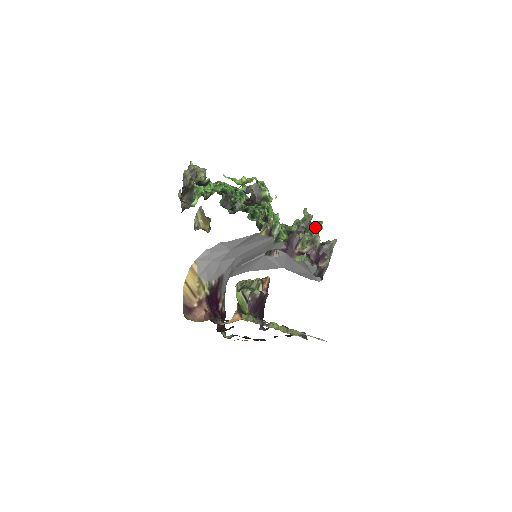
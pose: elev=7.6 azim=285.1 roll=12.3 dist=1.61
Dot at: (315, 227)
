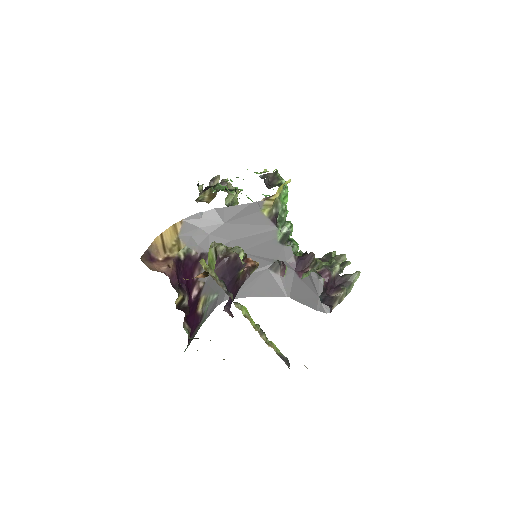
Dot at: (337, 257)
